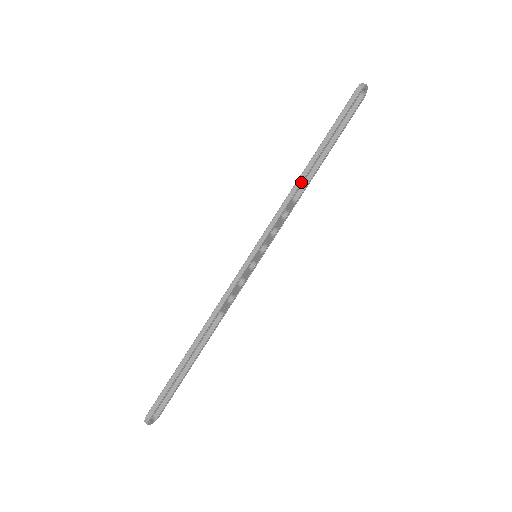
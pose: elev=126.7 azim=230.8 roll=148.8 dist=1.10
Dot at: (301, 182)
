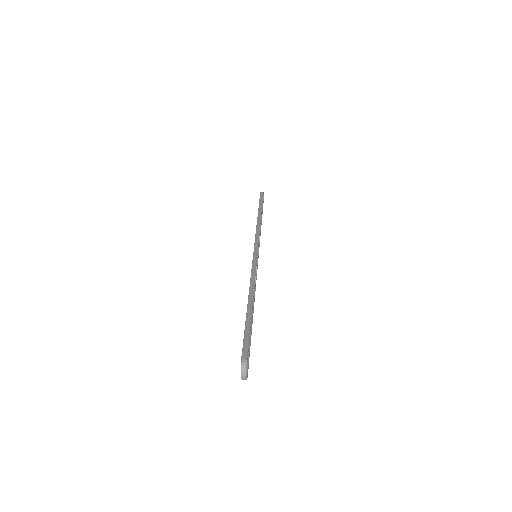
Dot at: (260, 220)
